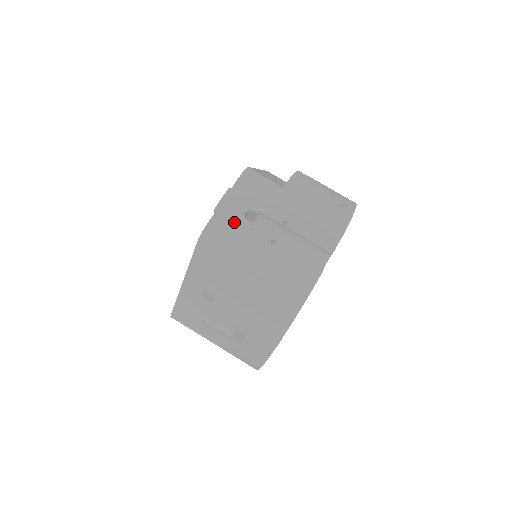
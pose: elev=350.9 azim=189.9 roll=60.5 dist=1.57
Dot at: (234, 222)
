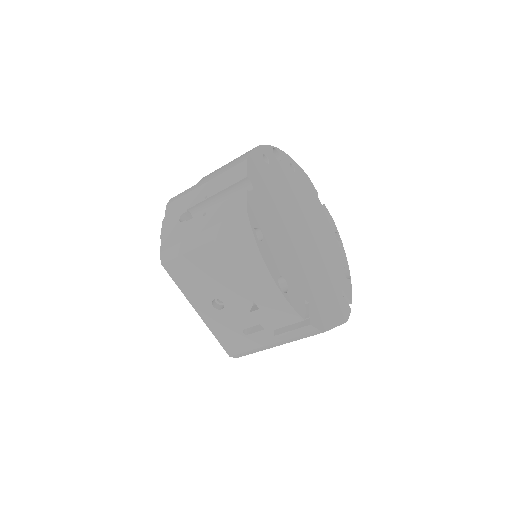
Dot at: (175, 232)
